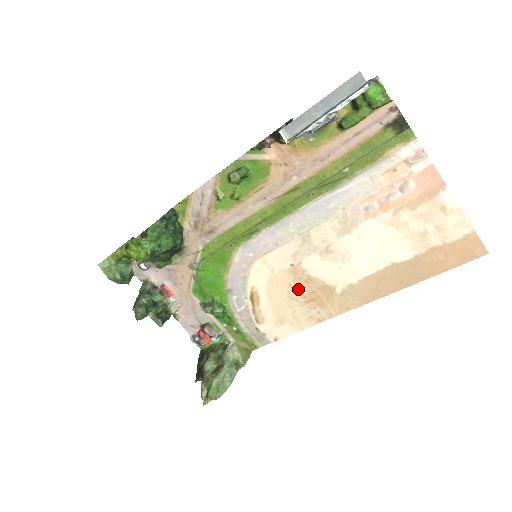
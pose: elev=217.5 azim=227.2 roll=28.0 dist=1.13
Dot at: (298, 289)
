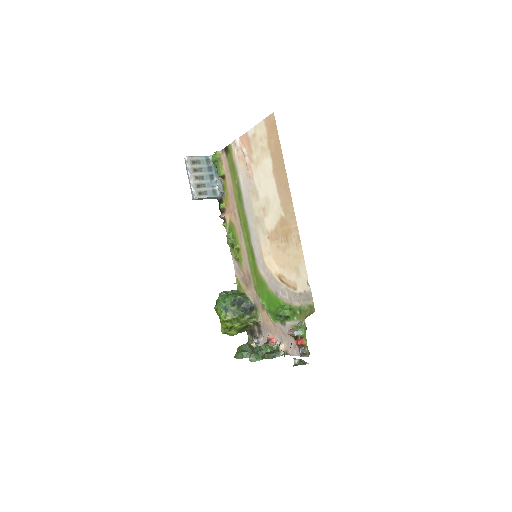
Dot at: (280, 243)
